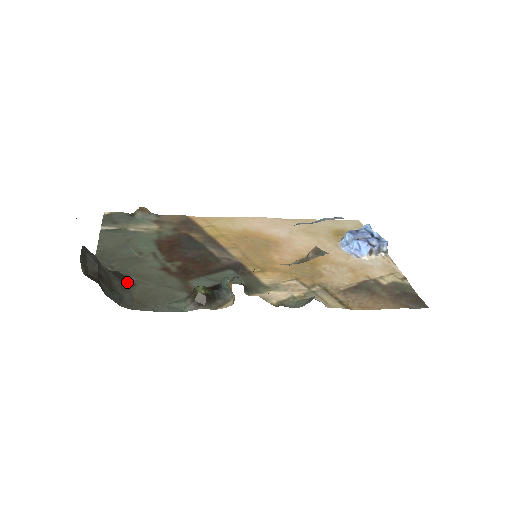
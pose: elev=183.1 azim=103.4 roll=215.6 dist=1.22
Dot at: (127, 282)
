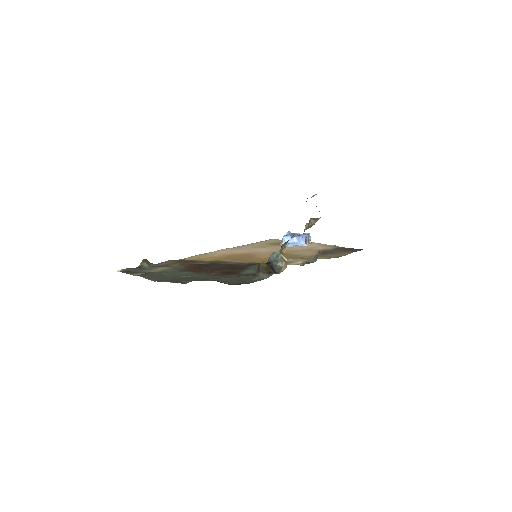
Dot at: occluded
